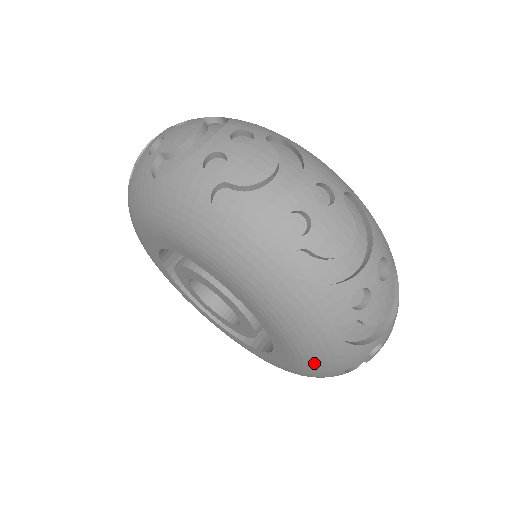
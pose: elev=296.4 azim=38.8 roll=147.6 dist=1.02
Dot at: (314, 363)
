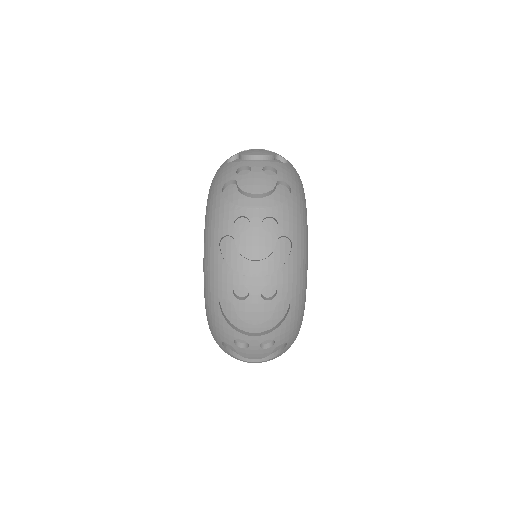
Dot at: occluded
